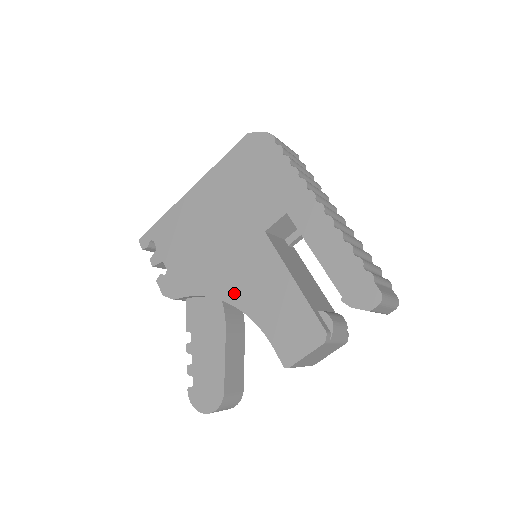
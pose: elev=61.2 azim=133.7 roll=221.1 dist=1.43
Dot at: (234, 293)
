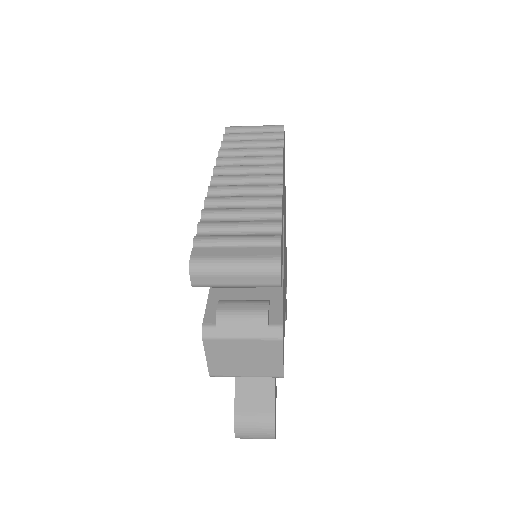
Dot at: occluded
